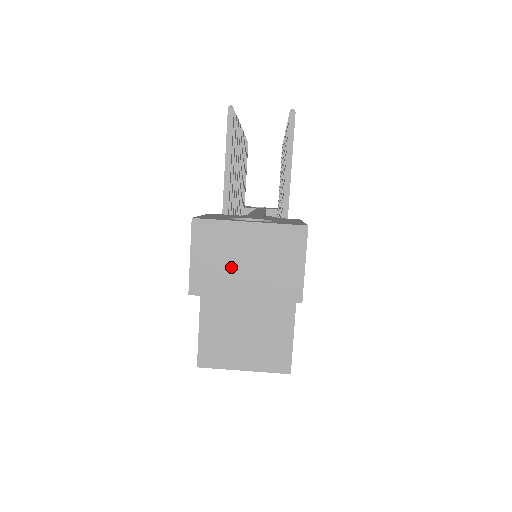
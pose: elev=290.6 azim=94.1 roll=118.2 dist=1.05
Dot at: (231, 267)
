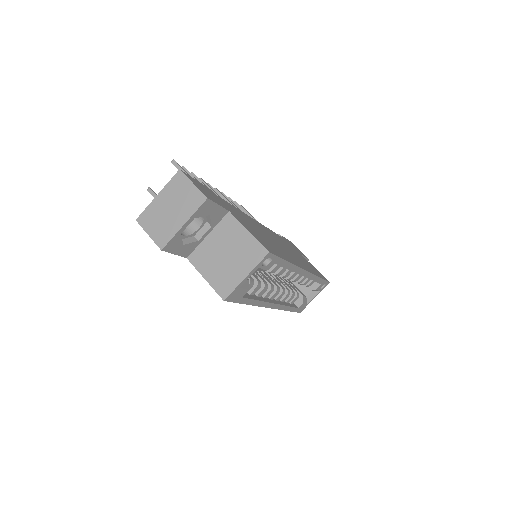
Dot at: (167, 219)
